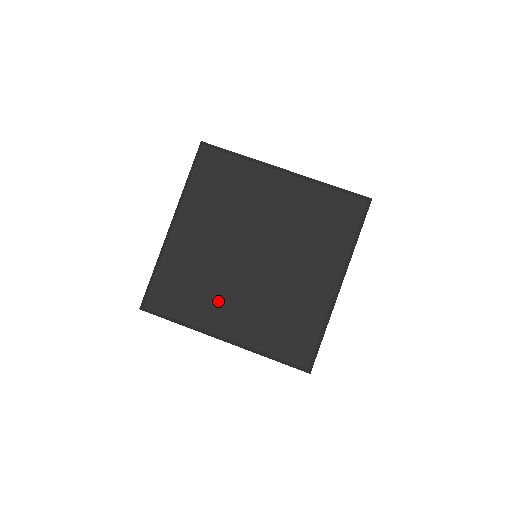
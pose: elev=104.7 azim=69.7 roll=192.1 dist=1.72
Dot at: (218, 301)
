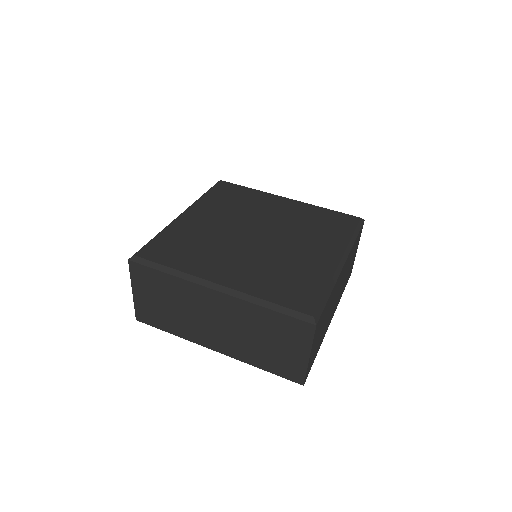
Dot at: (217, 259)
